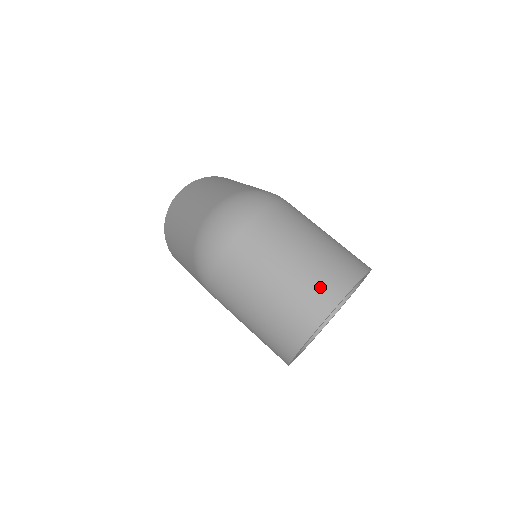
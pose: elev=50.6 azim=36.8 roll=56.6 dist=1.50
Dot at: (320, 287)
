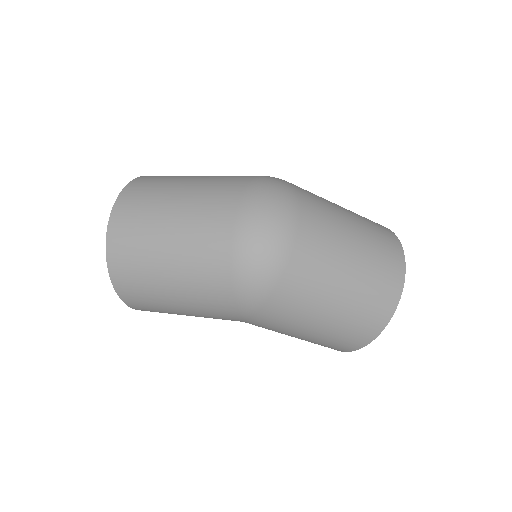
Dot at: (387, 257)
